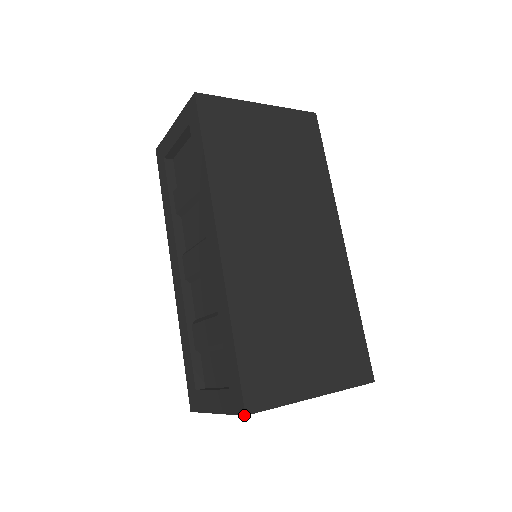
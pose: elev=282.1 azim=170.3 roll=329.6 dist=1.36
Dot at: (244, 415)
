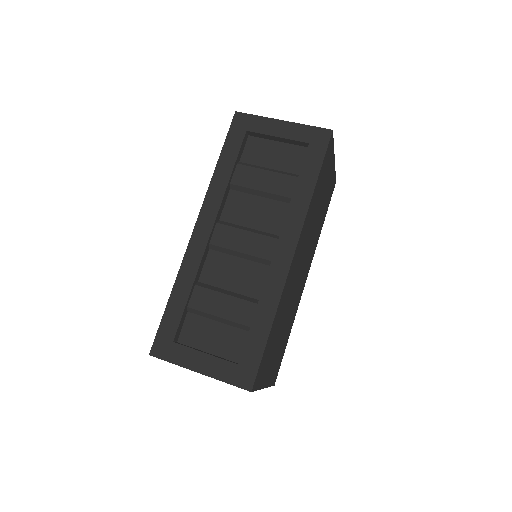
Dot at: (250, 391)
